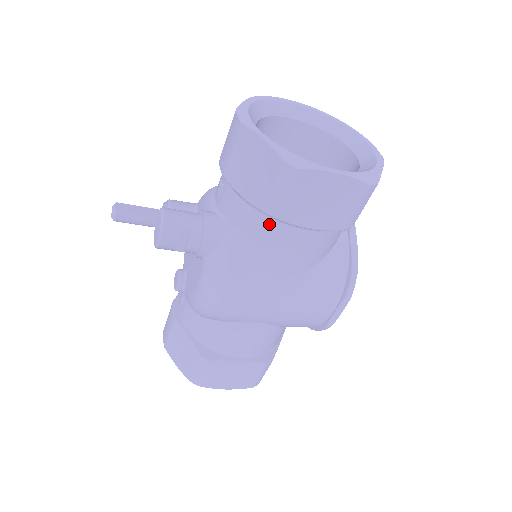
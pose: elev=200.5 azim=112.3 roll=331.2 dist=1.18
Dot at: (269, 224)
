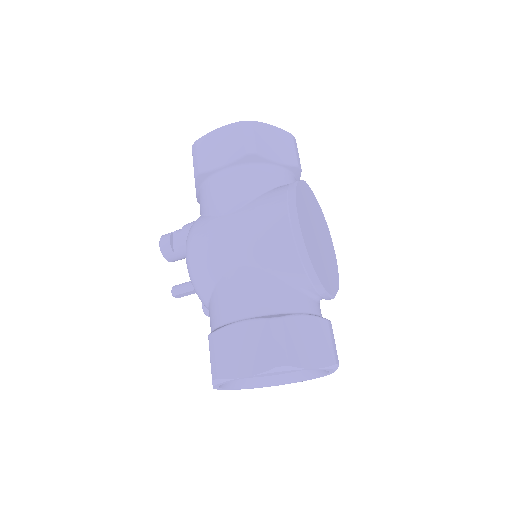
Dot at: (206, 186)
